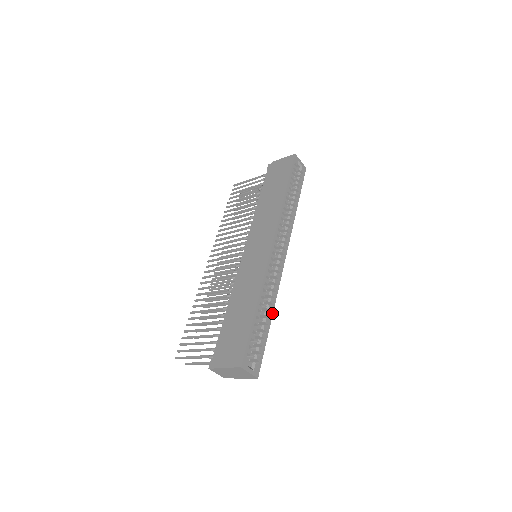
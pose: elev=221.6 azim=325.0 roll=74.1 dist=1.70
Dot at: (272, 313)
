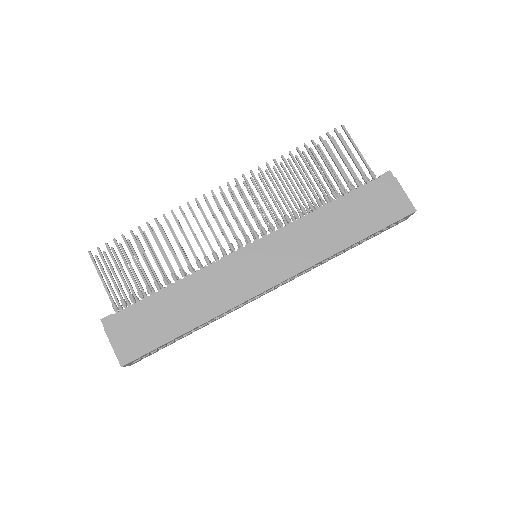
Dot at: occluded
